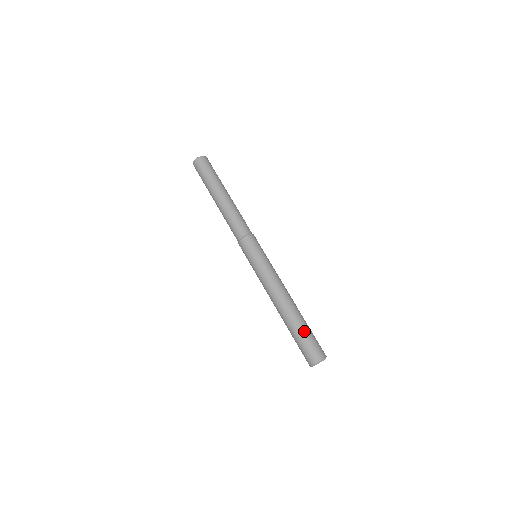
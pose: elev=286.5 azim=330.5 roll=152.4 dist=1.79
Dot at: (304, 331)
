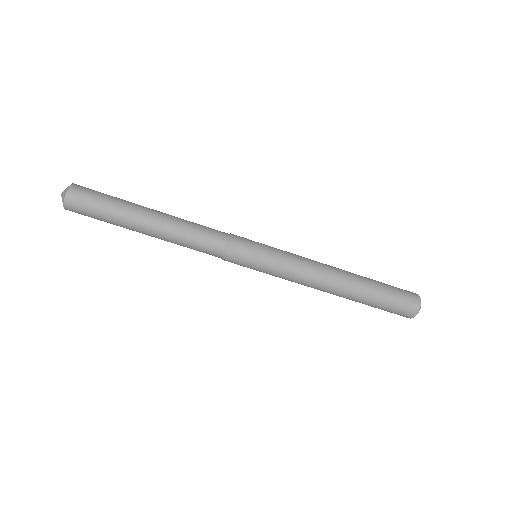
Dot at: (374, 306)
